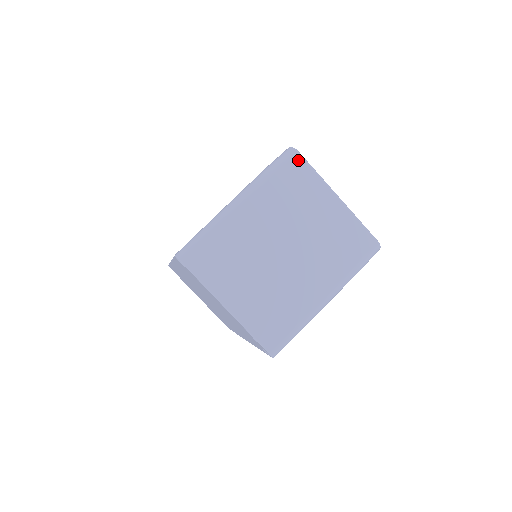
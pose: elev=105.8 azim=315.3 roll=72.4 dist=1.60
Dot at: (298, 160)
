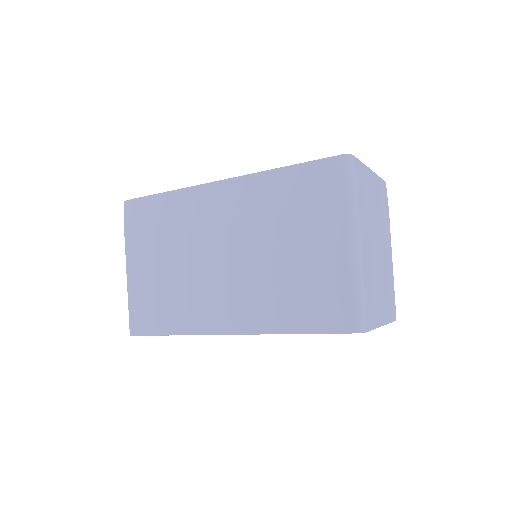
Dot at: (357, 164)
